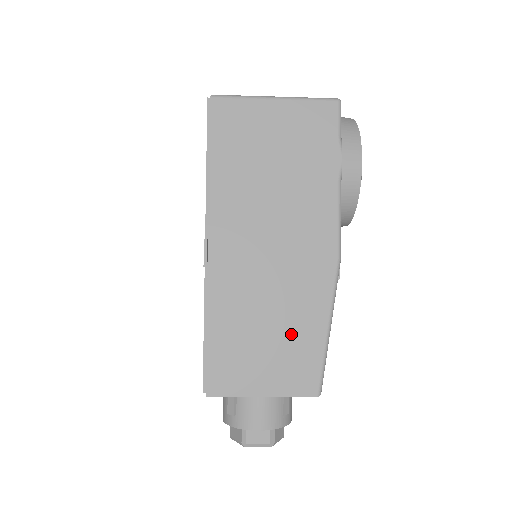
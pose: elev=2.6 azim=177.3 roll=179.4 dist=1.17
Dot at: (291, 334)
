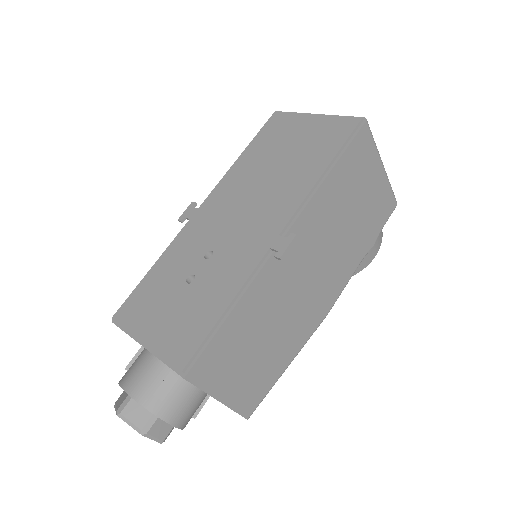
Dot at: (270, 356)
